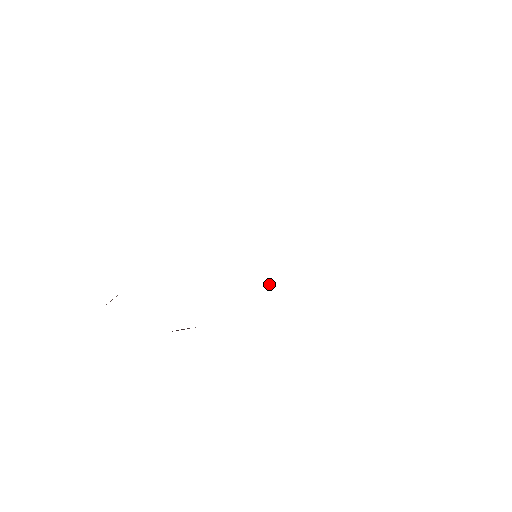
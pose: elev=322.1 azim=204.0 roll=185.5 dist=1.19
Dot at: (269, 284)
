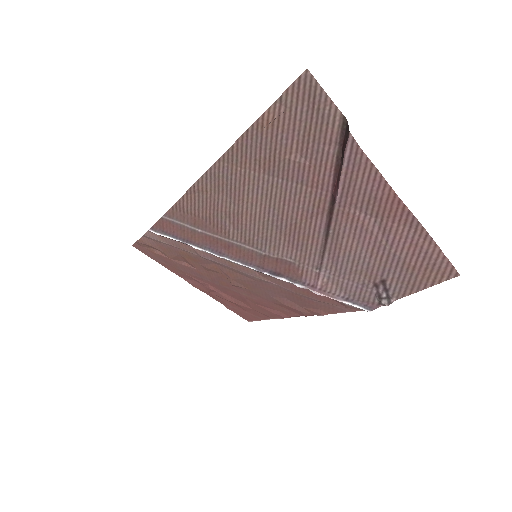
Dot at: (274, 277)
